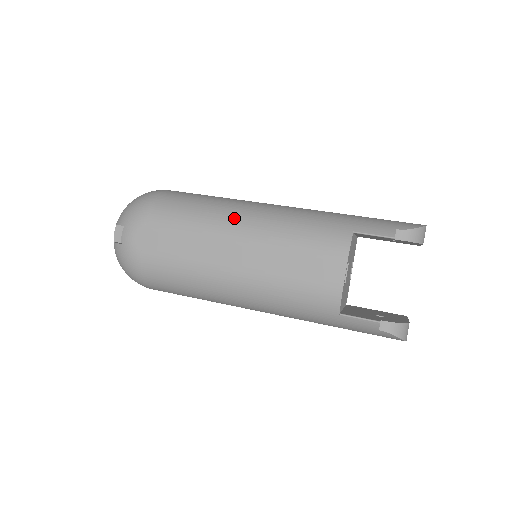
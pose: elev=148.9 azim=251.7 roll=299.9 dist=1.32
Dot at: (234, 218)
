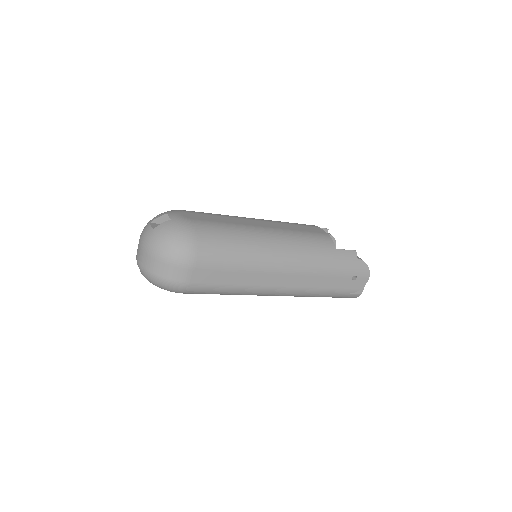
Dot at: occluded
